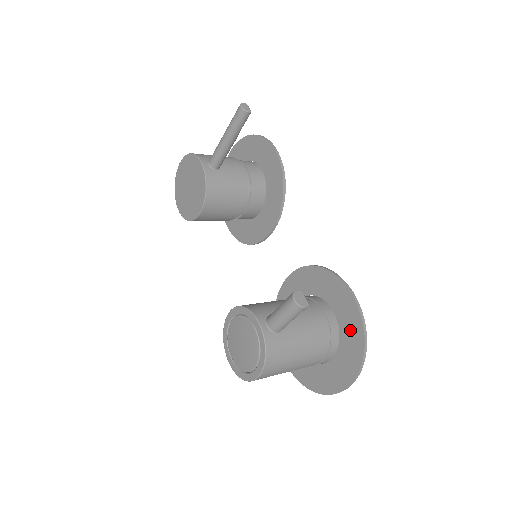
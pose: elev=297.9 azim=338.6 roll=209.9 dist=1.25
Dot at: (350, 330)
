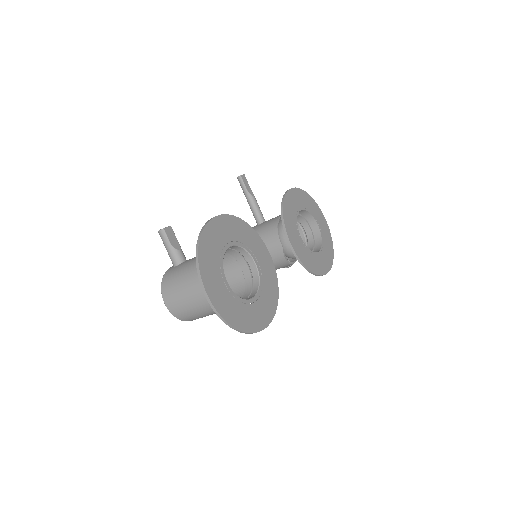
Dot at: (211, 241)
